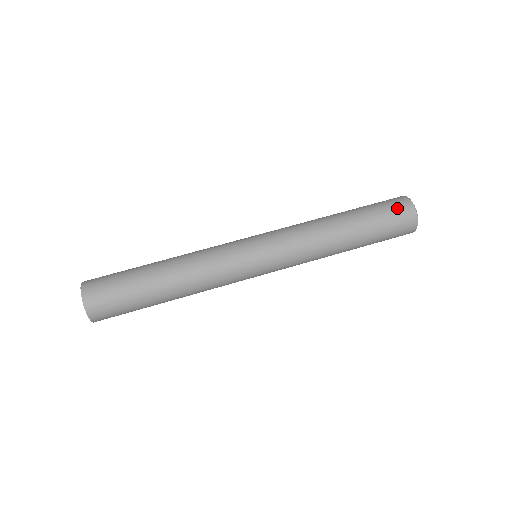
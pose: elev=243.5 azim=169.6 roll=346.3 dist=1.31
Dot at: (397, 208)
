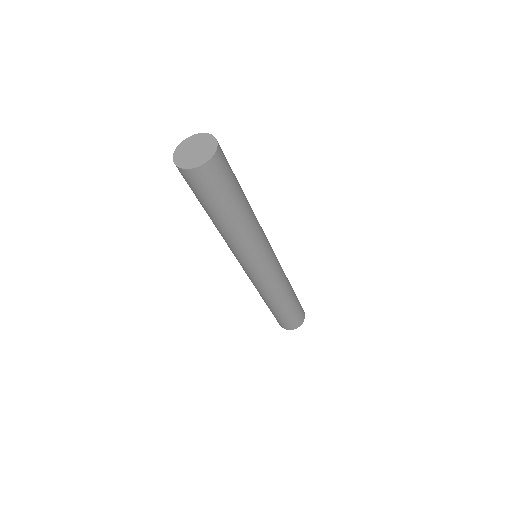
Dot at: (302, 309)
